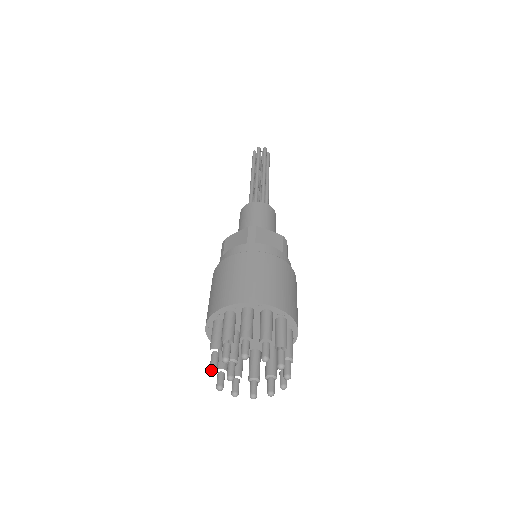
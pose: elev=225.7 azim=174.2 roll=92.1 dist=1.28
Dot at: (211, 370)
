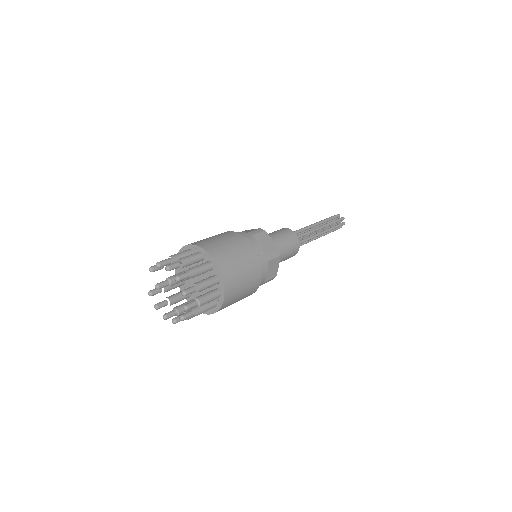
Dot at: (149, 269)
